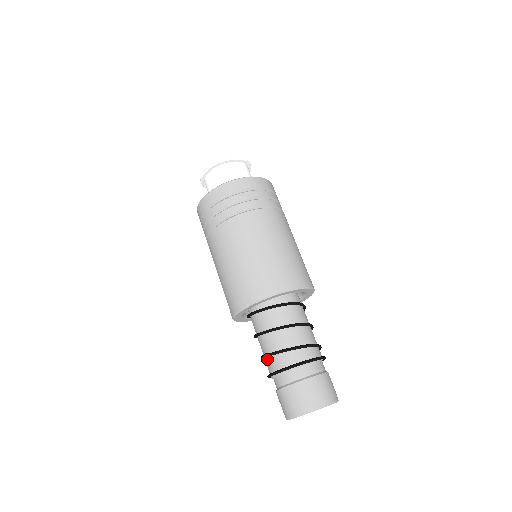
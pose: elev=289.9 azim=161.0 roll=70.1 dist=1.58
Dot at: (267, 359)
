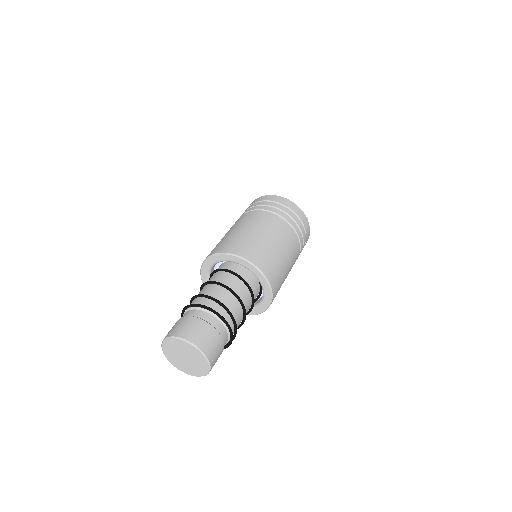
Dot at: occluded
